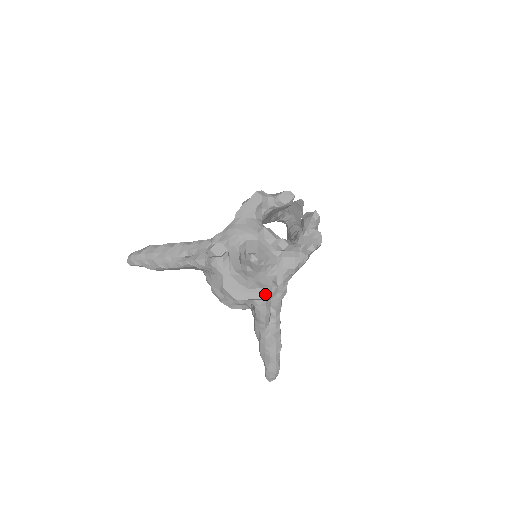
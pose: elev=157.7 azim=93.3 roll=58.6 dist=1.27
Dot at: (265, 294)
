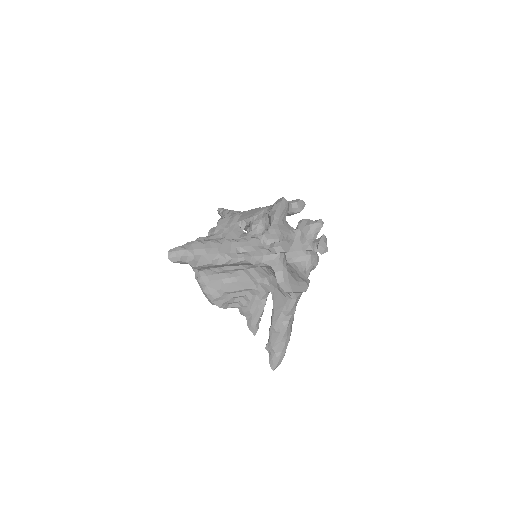
Dot at: occluded
